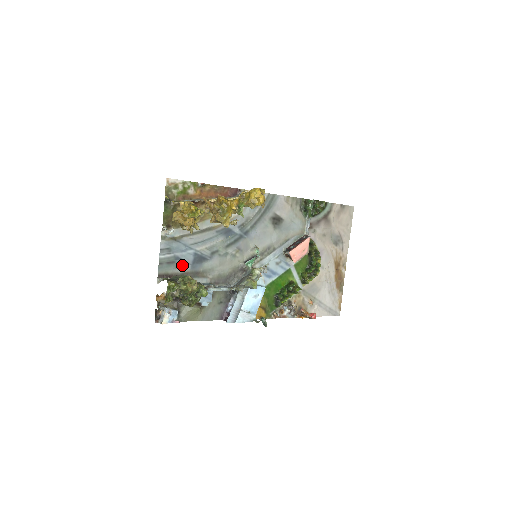
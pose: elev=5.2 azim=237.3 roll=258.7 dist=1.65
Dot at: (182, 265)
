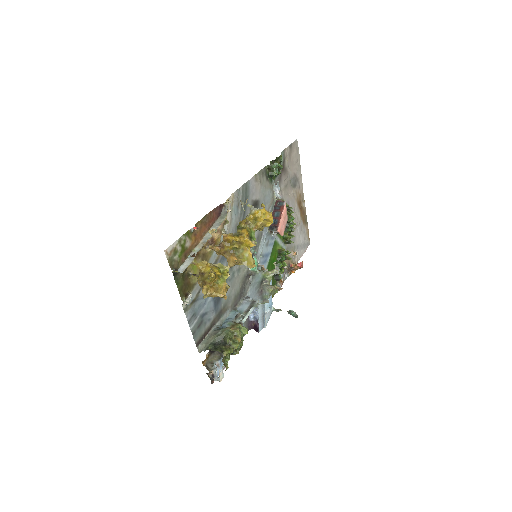
Dot at: (208, 317)
